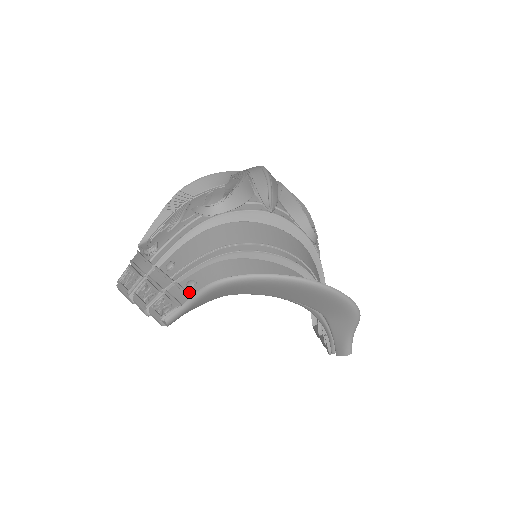
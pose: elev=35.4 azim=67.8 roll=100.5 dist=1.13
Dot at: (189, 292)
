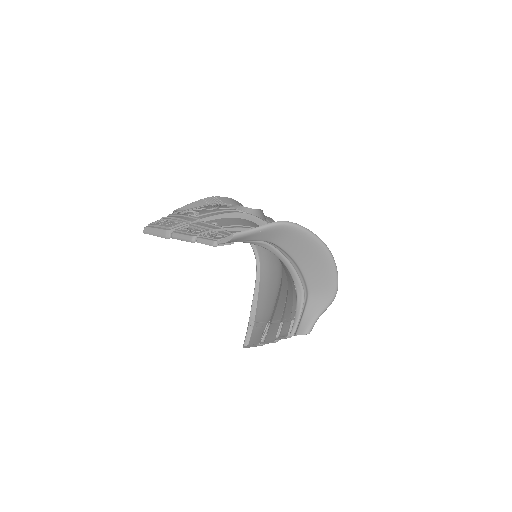
Dot at: occluded
